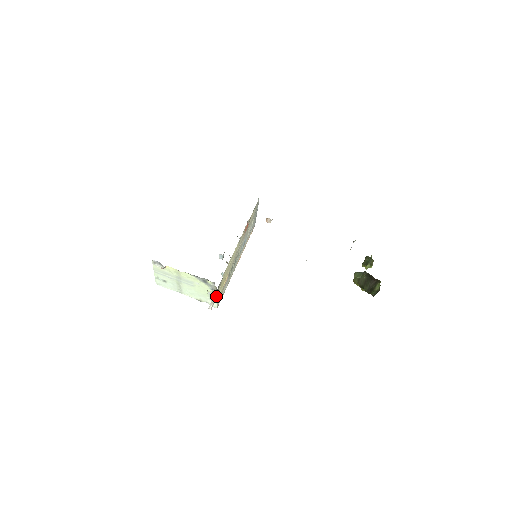
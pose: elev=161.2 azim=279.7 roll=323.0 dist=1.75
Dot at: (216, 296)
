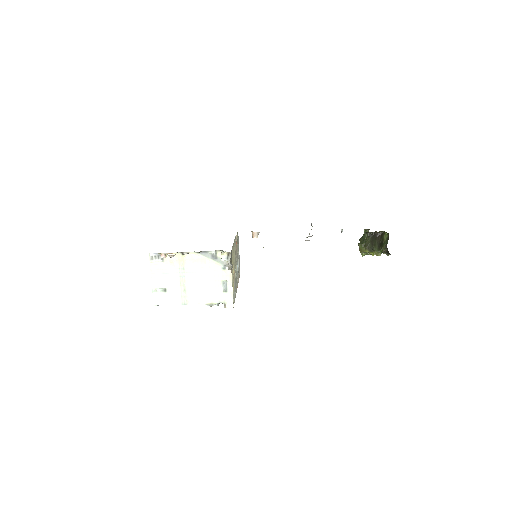
Dot at: occluded
